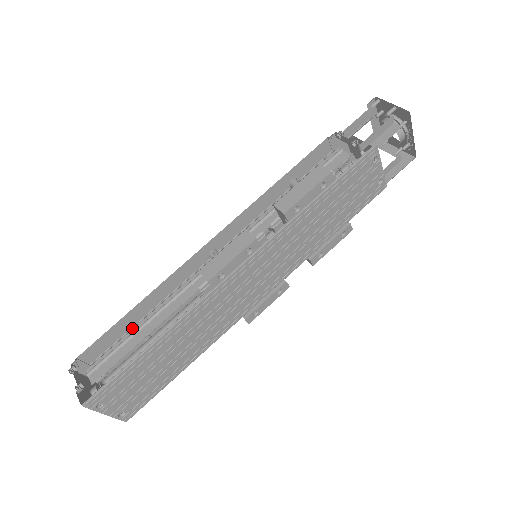
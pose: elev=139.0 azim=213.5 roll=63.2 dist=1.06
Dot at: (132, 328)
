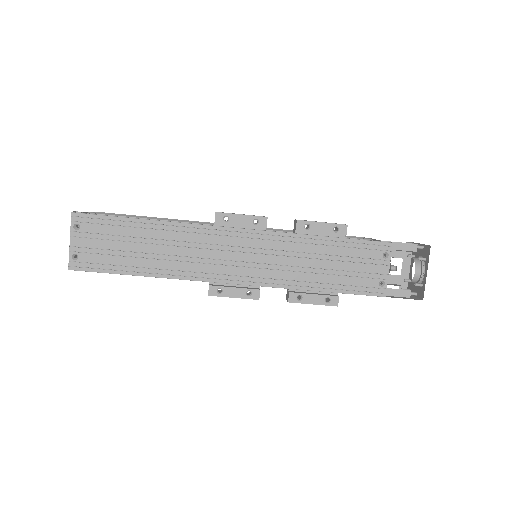
Dot at: occluded
